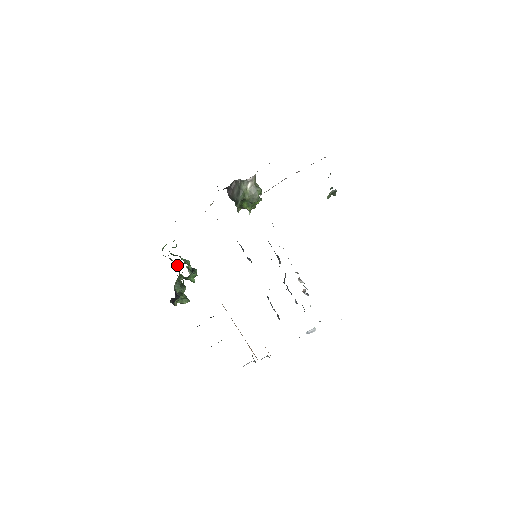
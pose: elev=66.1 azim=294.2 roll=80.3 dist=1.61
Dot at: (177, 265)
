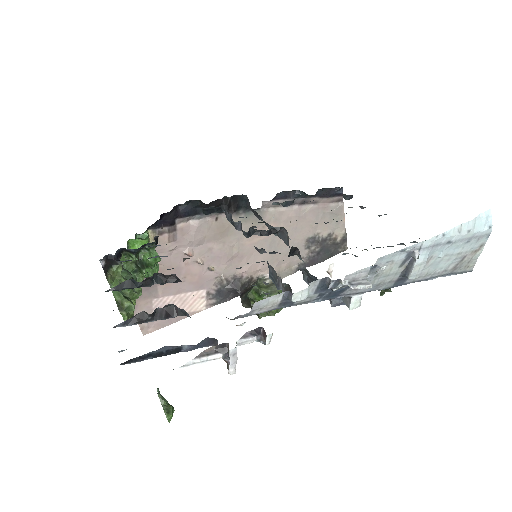
Dot at: occluded
